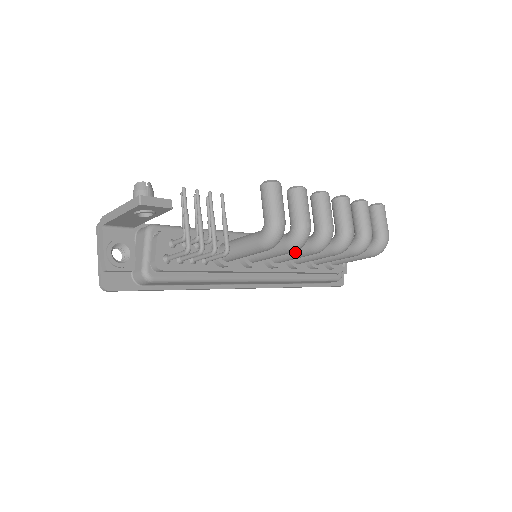
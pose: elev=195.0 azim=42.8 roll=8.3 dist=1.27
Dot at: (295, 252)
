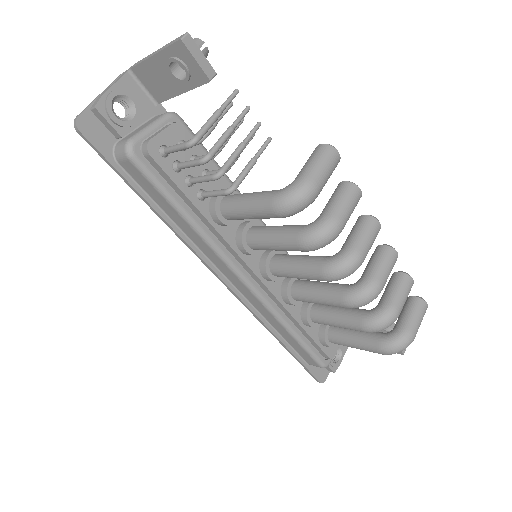
Dot at: (301, 265)
